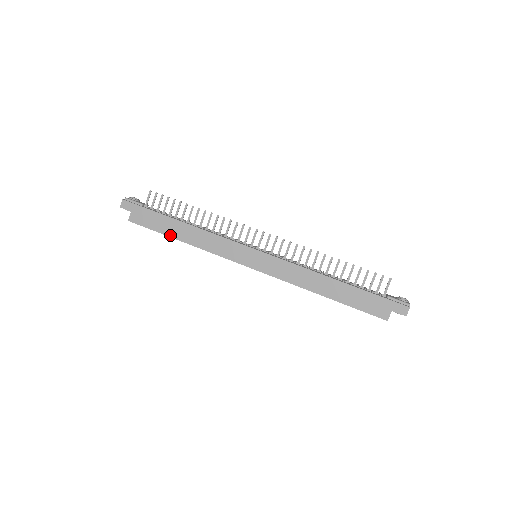
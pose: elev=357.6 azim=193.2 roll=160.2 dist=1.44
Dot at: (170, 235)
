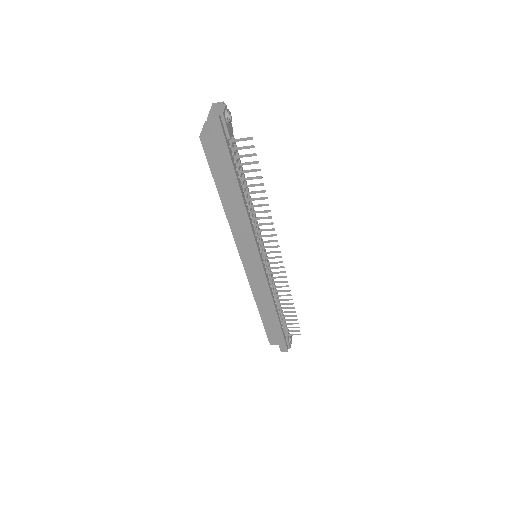
Dot at: (219, 190)
